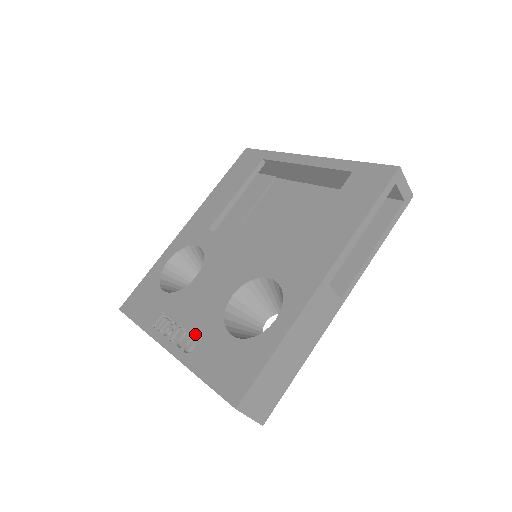
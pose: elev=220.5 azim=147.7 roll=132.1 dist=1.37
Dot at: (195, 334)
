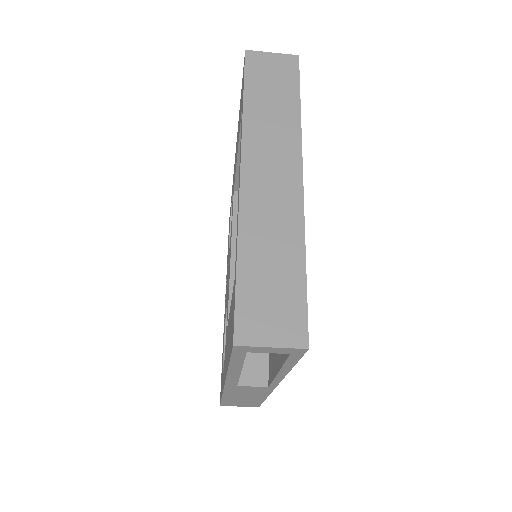
Dot at: occluded
